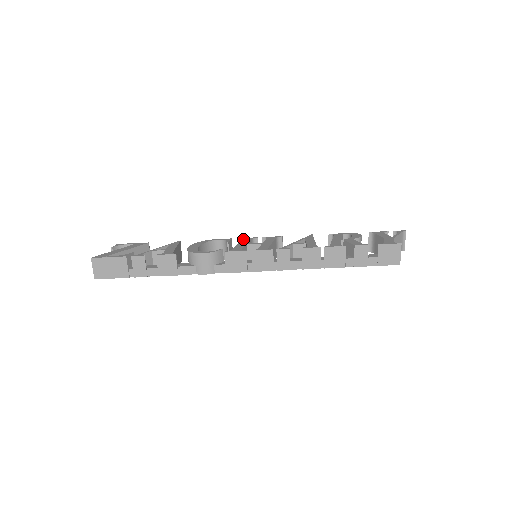
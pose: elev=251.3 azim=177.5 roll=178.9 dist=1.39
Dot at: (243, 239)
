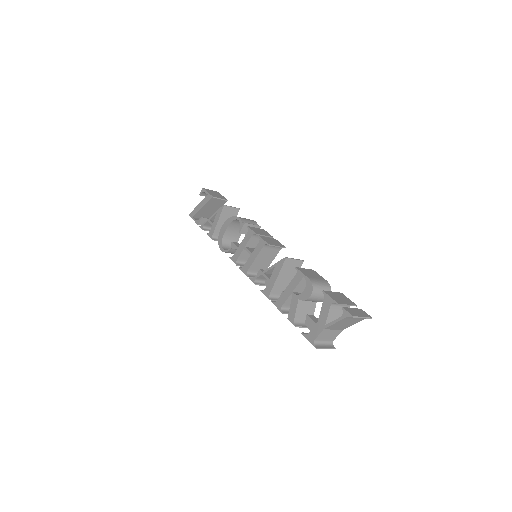
Dot at: (247, 232)
